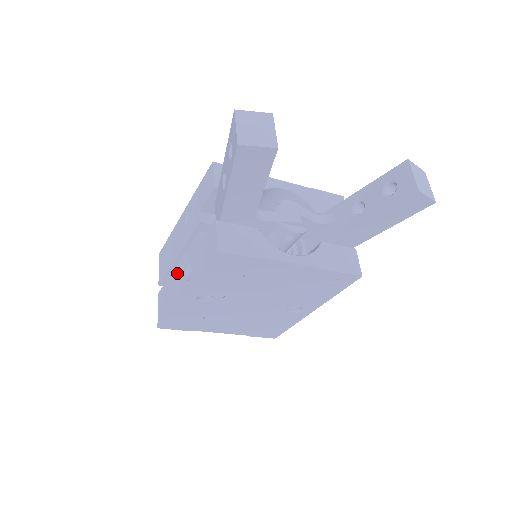
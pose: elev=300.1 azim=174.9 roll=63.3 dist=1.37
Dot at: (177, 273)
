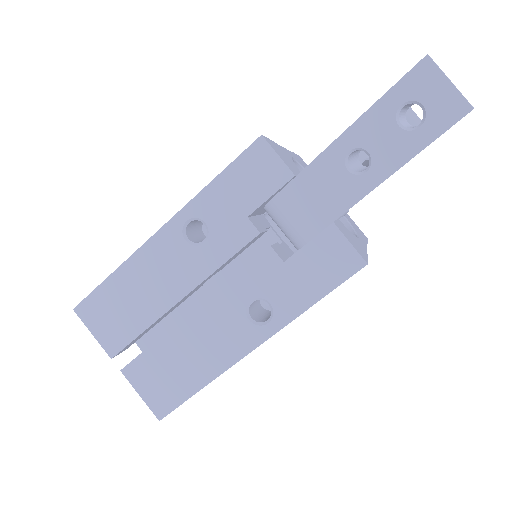
Dot at: (203, 323)
